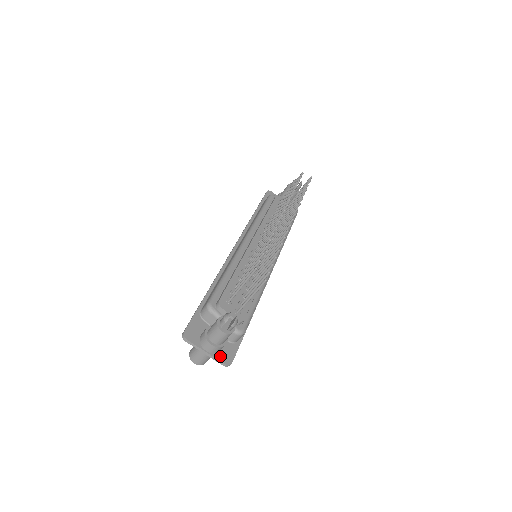
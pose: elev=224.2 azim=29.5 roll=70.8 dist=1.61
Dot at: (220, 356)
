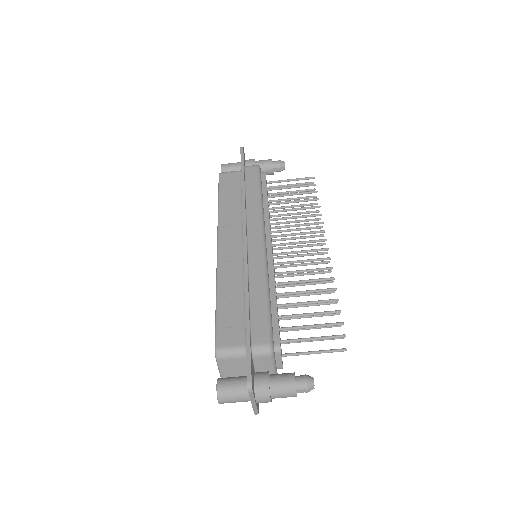
Dot at: occluded
